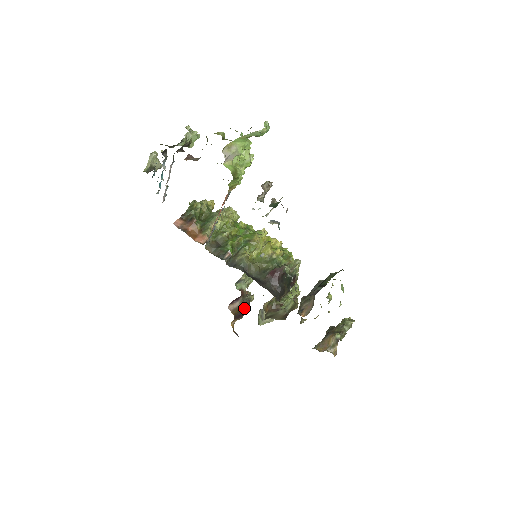
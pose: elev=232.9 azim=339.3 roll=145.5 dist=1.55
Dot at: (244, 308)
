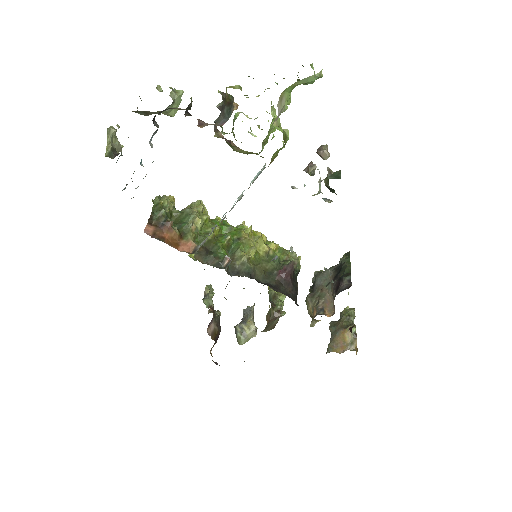
Dot at: occluded
